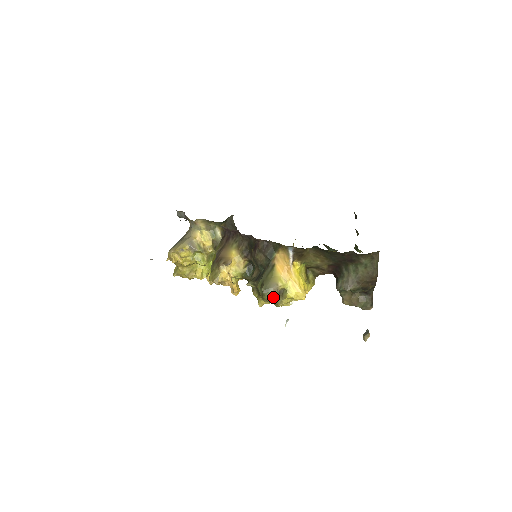
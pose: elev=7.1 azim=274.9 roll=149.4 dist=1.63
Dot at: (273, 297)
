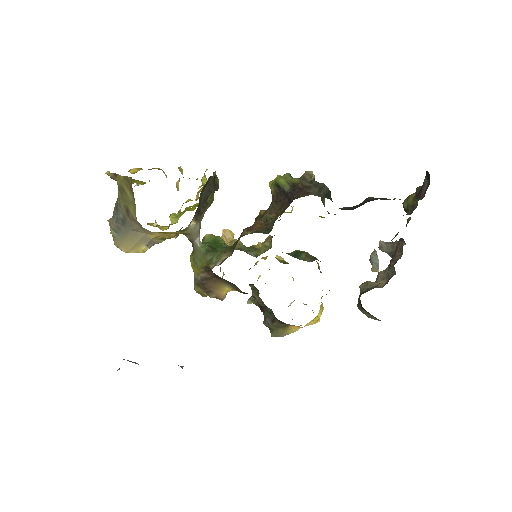
Dot at: occluded
